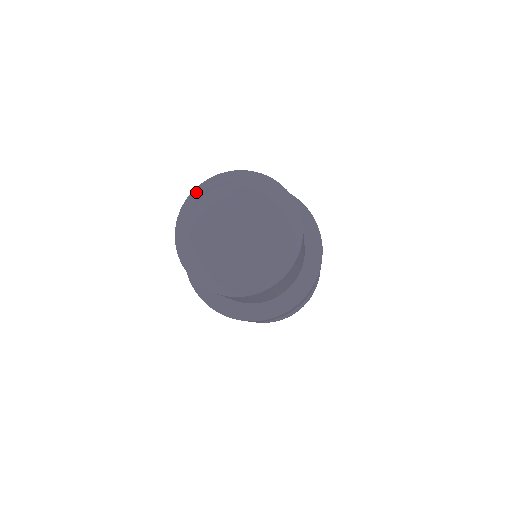
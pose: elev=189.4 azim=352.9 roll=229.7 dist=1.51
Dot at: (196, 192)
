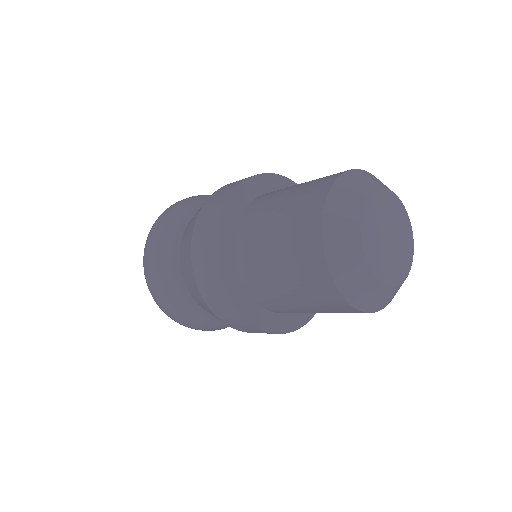
Dot at: (349, 181)
